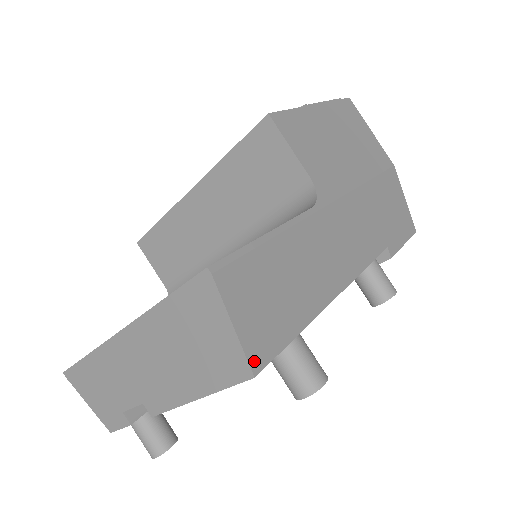
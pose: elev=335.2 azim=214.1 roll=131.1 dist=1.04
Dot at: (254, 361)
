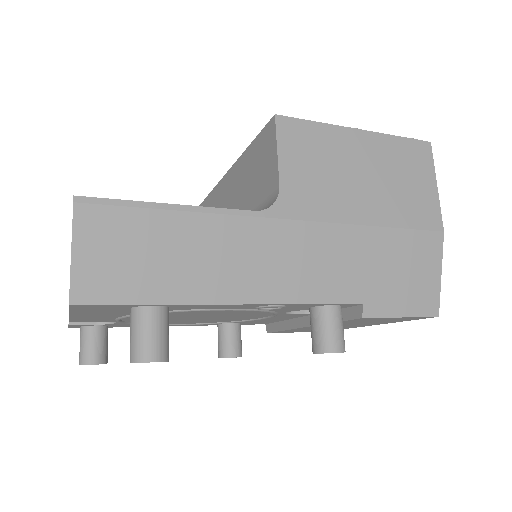
Dot at: (77, 292)
